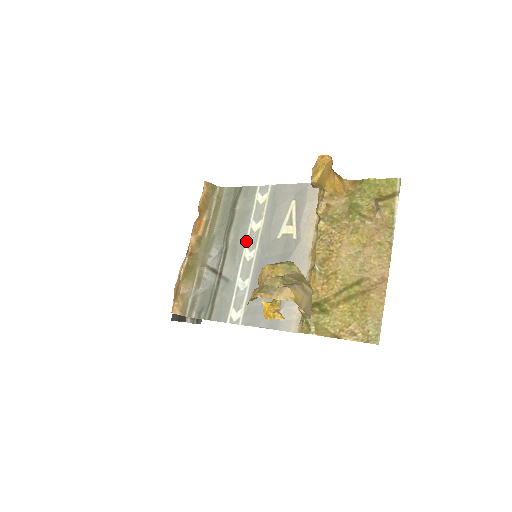
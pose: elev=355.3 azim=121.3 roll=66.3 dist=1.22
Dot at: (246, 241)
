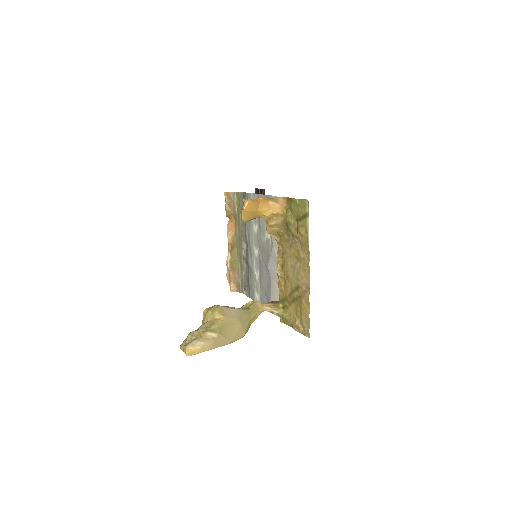
Dot at: (253, 240)
